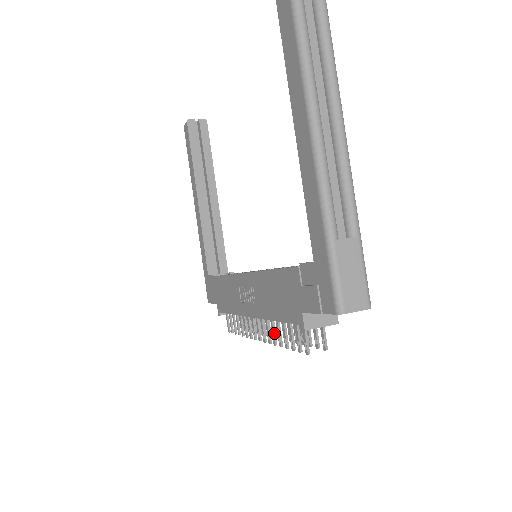
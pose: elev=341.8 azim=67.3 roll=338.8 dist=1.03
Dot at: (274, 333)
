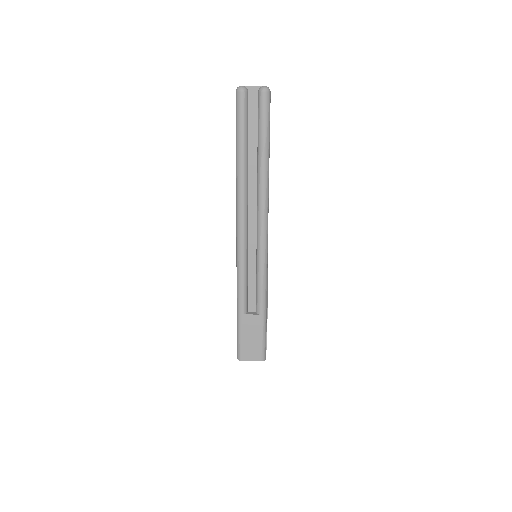
Dot at: occluded
